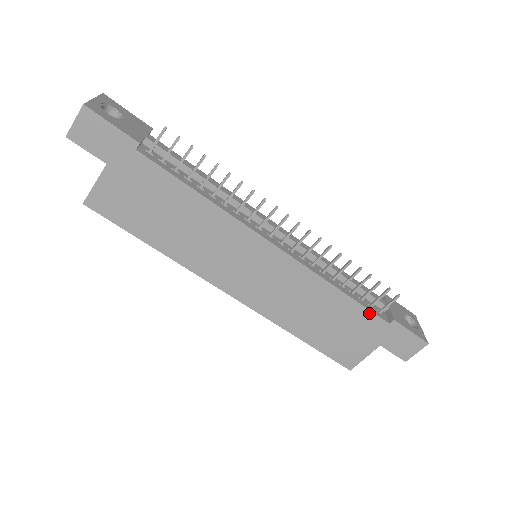
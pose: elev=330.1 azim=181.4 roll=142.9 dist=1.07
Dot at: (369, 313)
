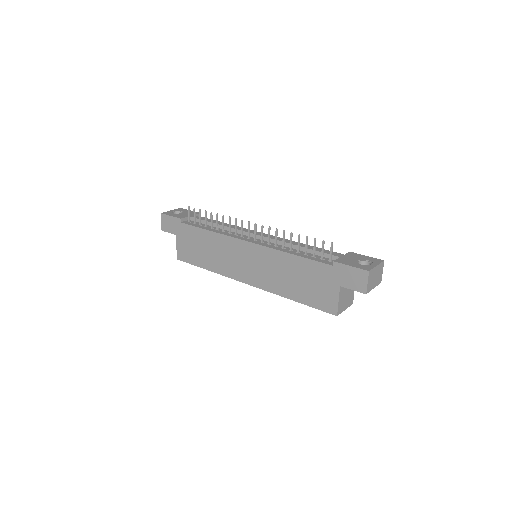
Dot at: (316, 263)
